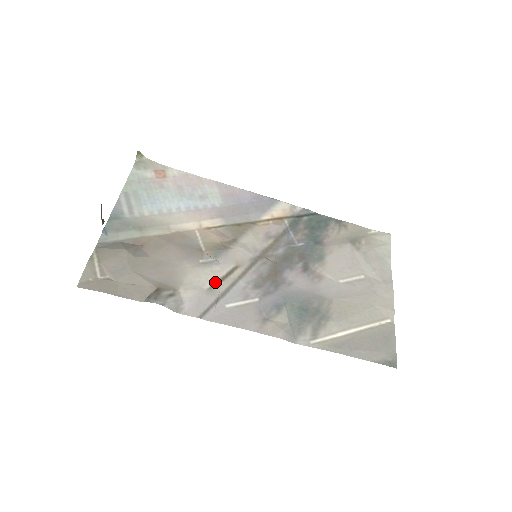
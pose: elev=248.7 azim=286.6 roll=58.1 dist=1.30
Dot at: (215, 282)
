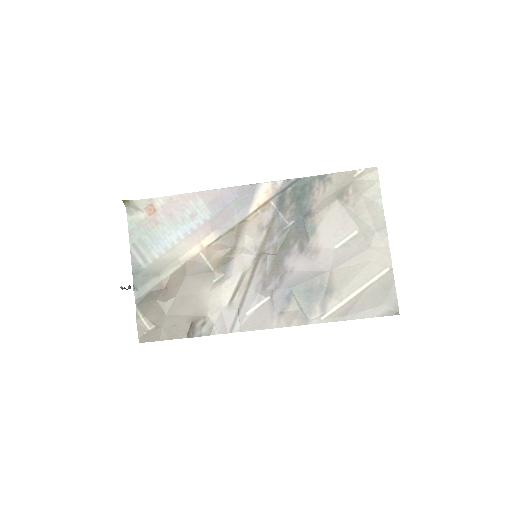
Dot at: (232, 296)
